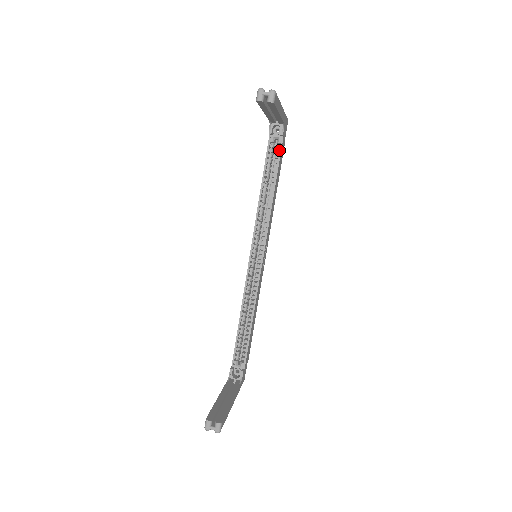
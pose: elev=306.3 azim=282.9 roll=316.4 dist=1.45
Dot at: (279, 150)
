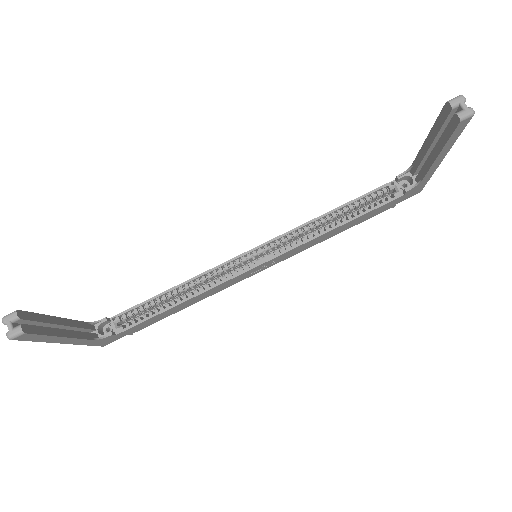
Dot at: (387, 200)
